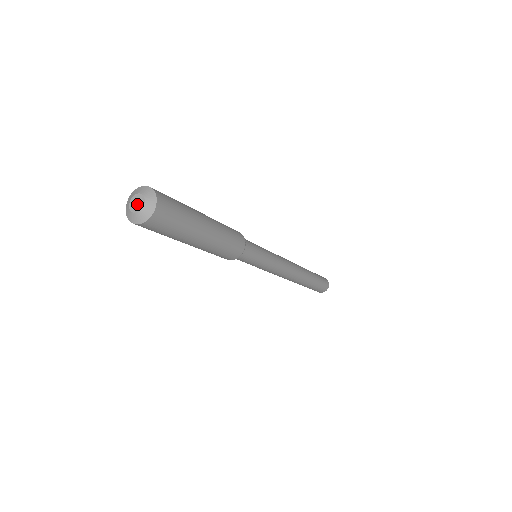
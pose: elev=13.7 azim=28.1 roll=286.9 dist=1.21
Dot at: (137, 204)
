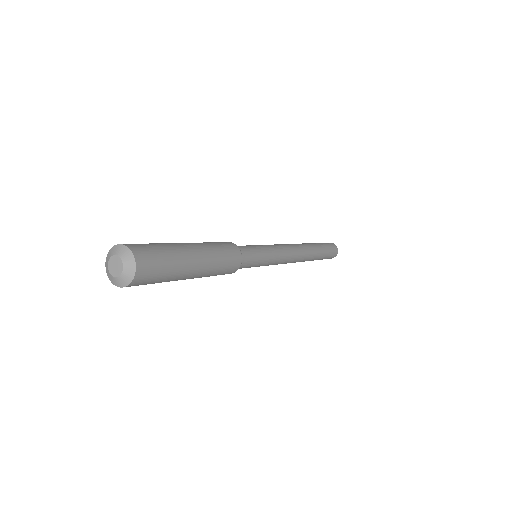
Dot at: (116, 267)
